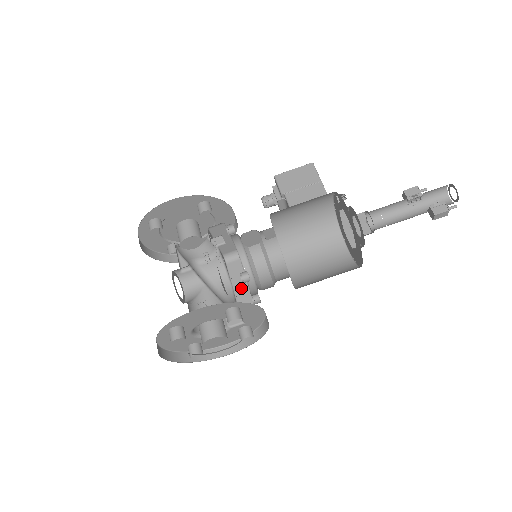
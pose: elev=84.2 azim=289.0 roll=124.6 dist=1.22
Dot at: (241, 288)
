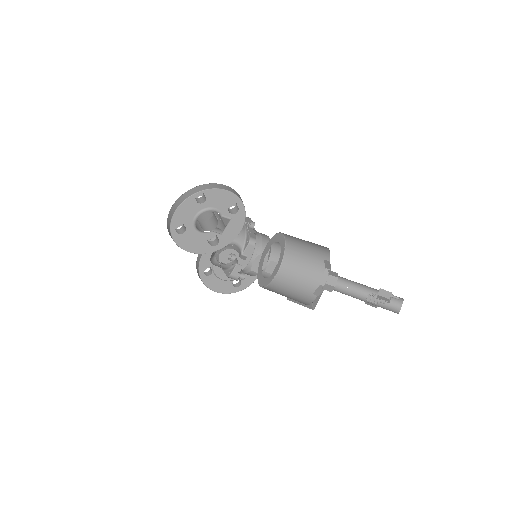
Dot at: occluded
